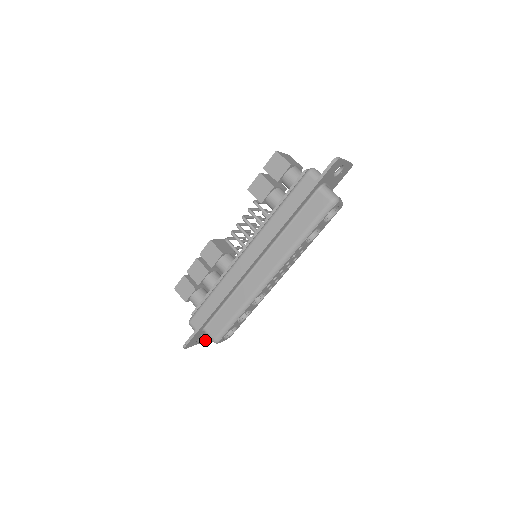
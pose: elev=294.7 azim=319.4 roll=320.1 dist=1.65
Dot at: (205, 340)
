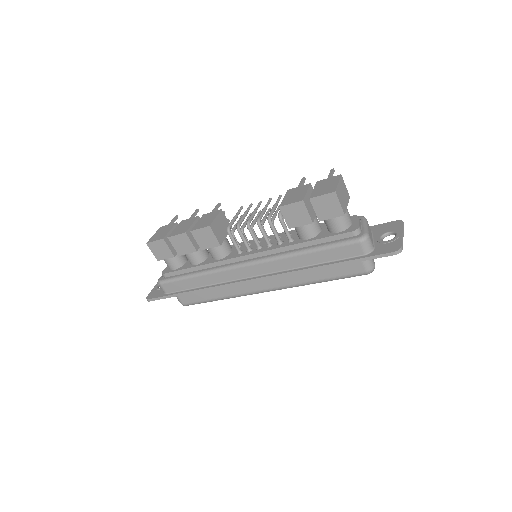
Dot at: occluded
